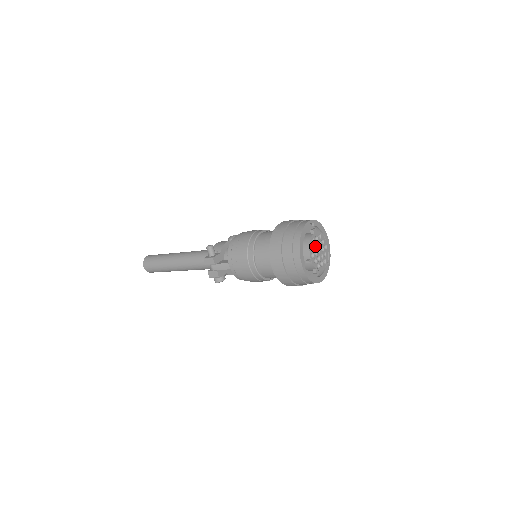
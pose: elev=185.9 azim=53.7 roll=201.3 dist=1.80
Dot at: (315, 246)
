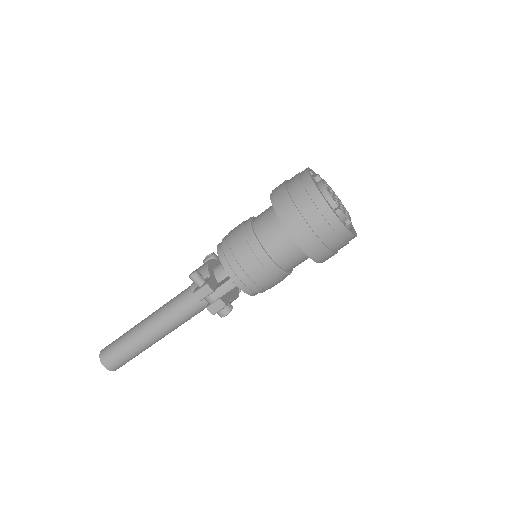
Dot at: occluded
